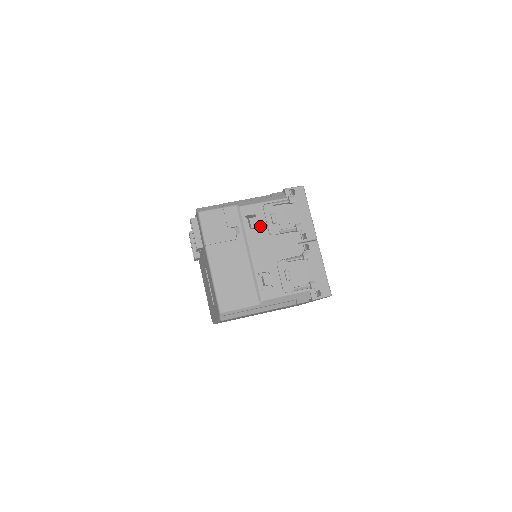
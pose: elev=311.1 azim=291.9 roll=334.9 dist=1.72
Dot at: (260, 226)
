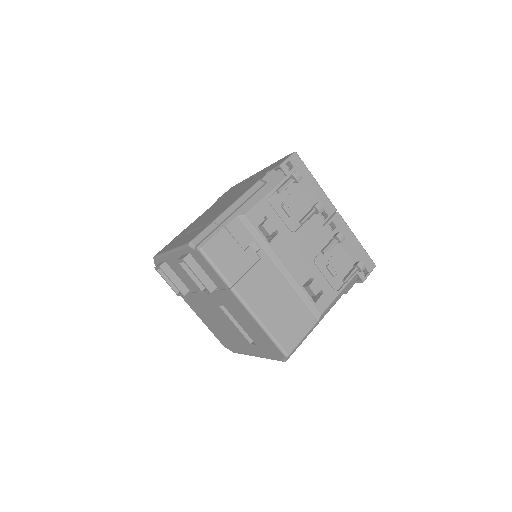
Dot at: (278, 228)
